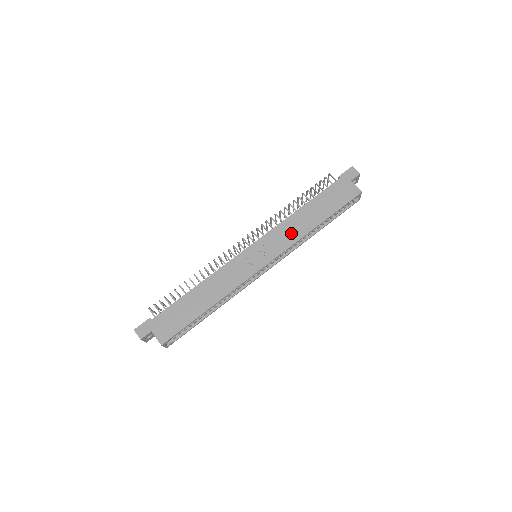
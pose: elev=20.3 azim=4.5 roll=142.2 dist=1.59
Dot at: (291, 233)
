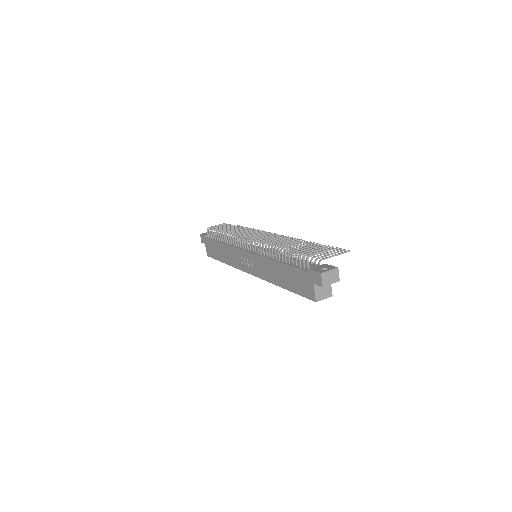
Dot at: (266, 272)
